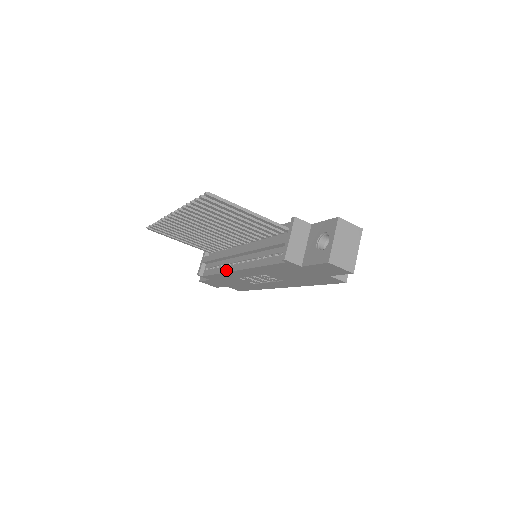
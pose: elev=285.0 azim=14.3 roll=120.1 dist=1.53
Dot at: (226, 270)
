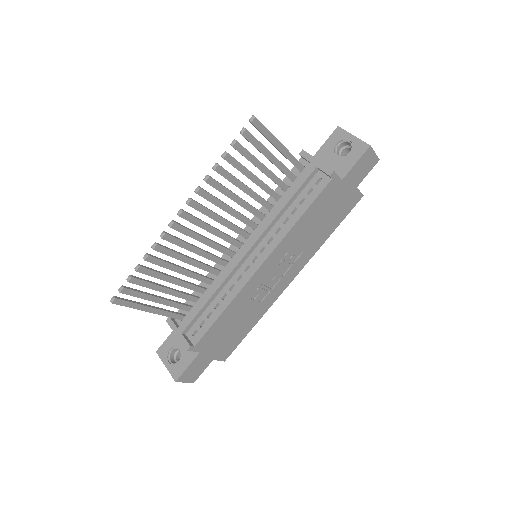
Dot at: (239, 287)
